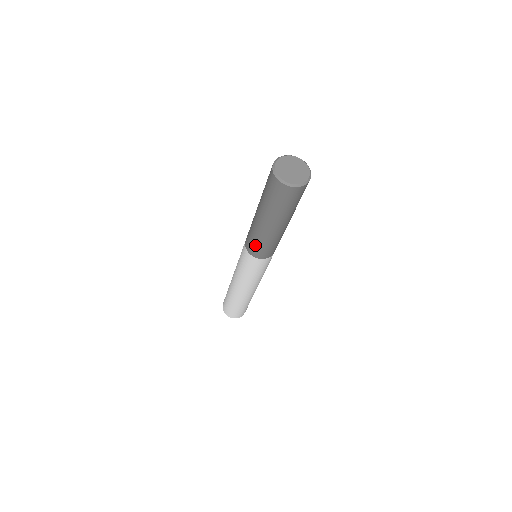
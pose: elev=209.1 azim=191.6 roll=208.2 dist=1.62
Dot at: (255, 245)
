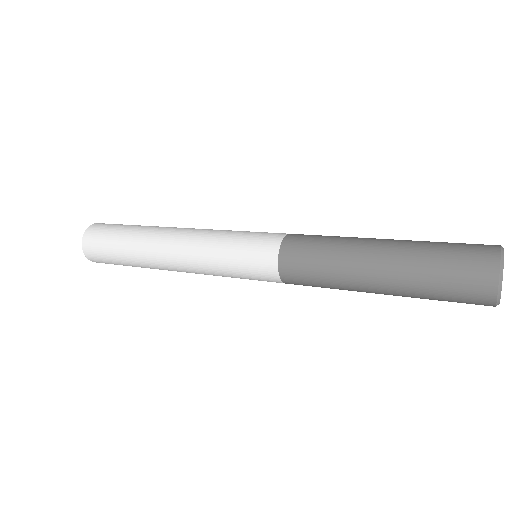
Dot at: (310, 278)
